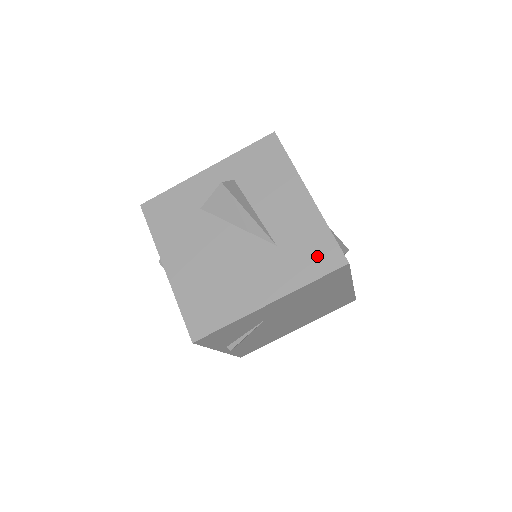
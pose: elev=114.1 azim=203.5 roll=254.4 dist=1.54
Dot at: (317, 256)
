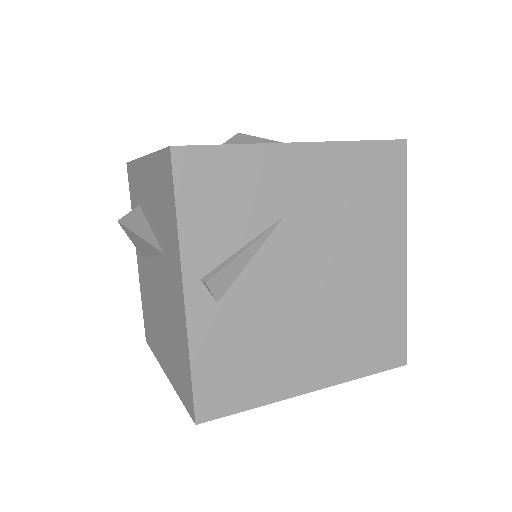
Dot at: occluded
